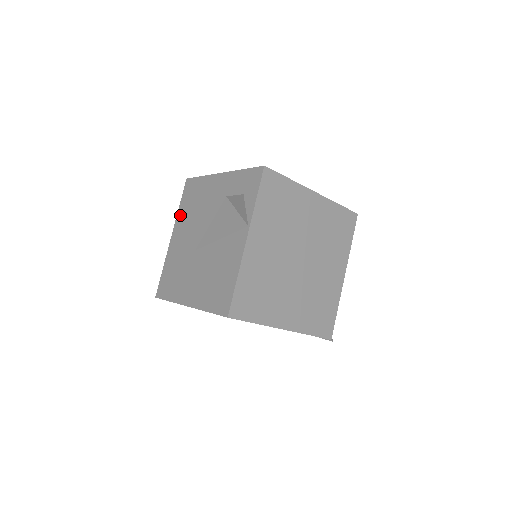
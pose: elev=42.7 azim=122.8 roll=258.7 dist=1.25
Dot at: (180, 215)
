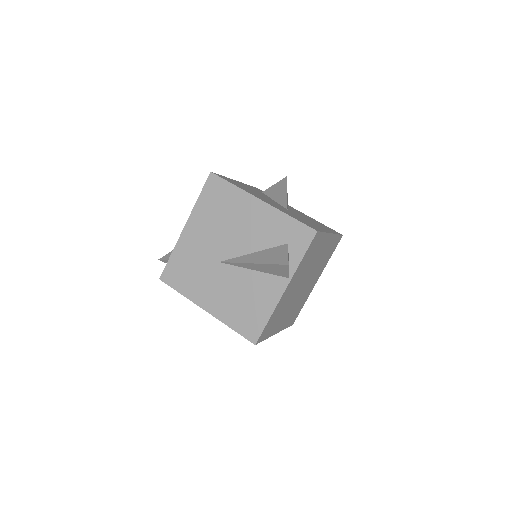
Dot at: (199, 210)
